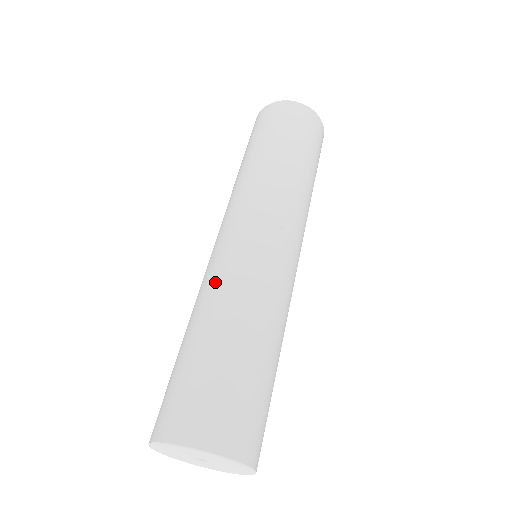
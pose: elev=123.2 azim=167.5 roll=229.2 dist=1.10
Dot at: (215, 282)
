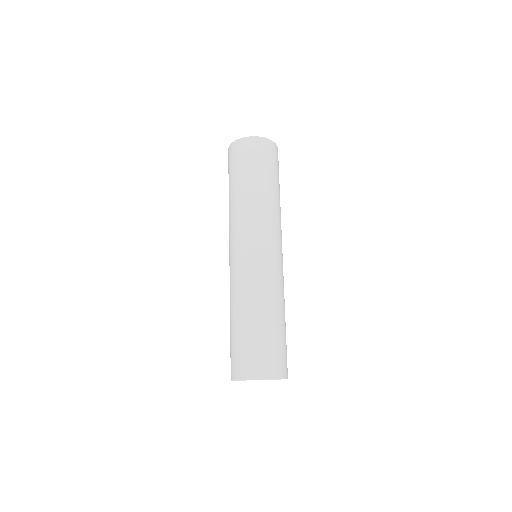
Dot at: (258, 286)
